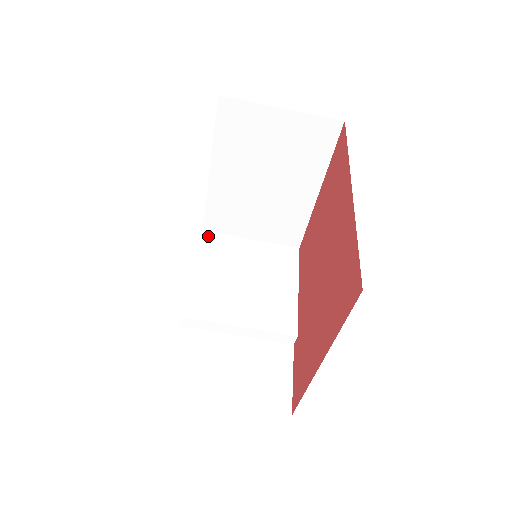
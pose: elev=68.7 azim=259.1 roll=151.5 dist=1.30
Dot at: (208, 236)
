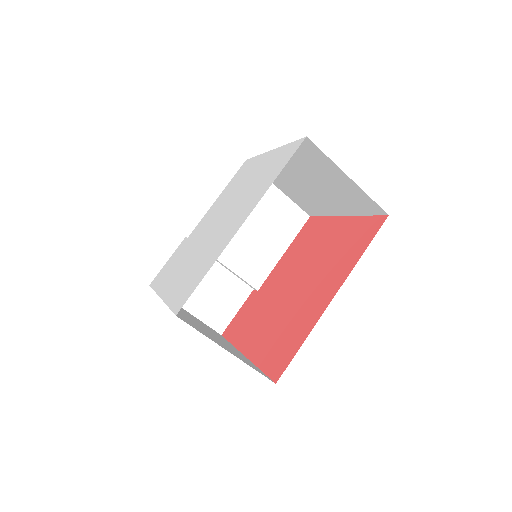
Dot at: occluded
